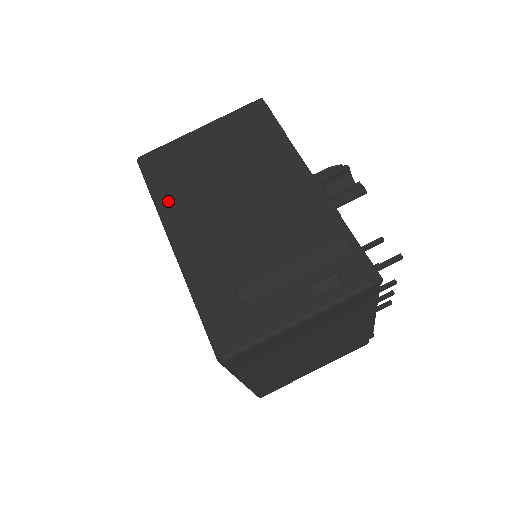
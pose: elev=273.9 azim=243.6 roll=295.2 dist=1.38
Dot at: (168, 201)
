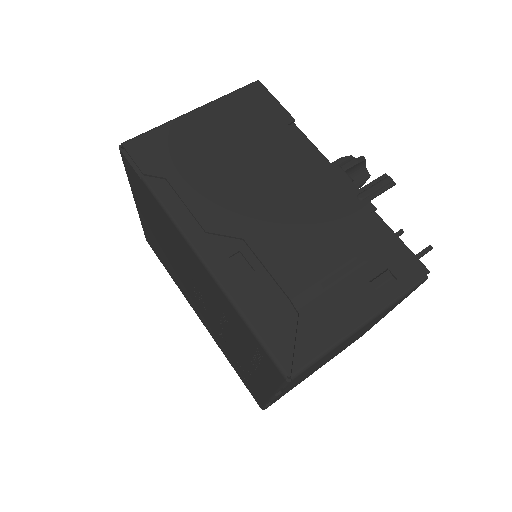
Dot at: (176, 197)
